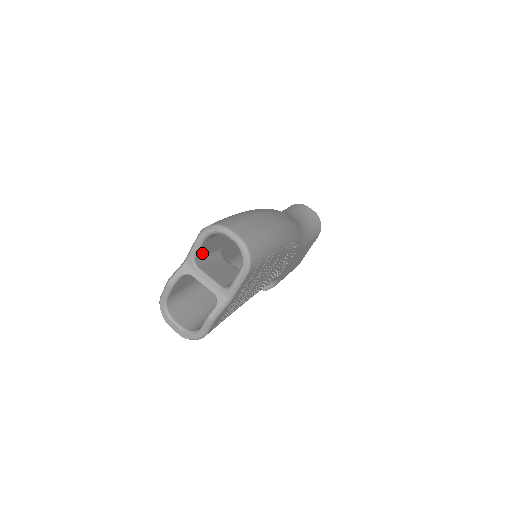
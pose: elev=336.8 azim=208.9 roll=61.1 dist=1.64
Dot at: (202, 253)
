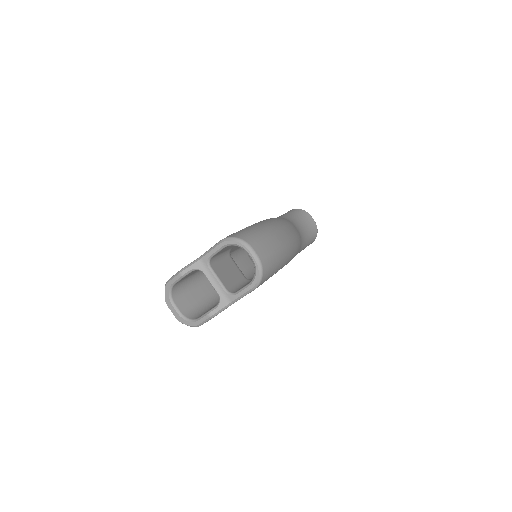
Dot at: (217, 254)
